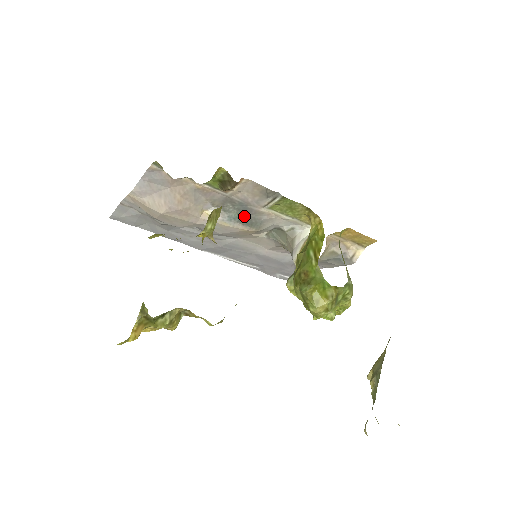
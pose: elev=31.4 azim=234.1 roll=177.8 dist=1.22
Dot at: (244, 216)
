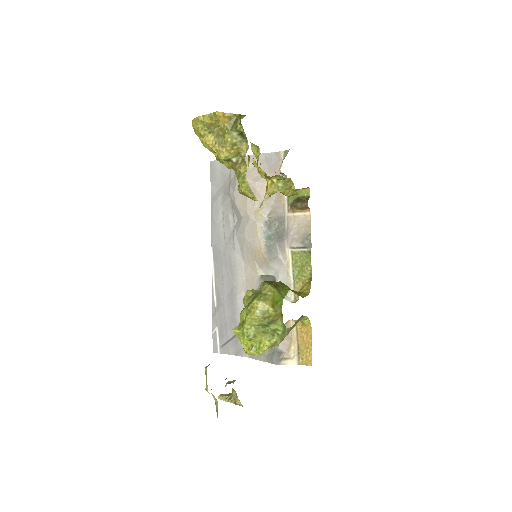
Dot at: (274, 240)
